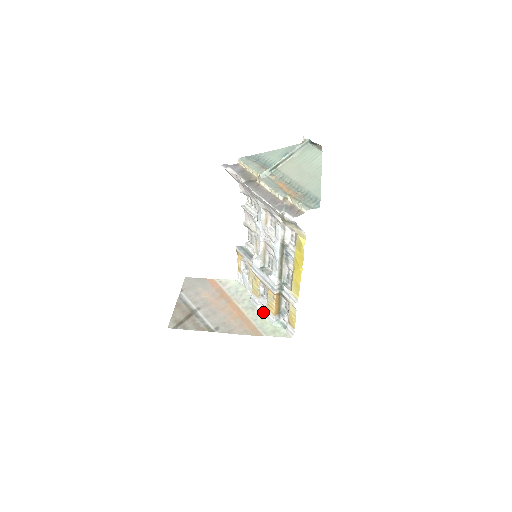
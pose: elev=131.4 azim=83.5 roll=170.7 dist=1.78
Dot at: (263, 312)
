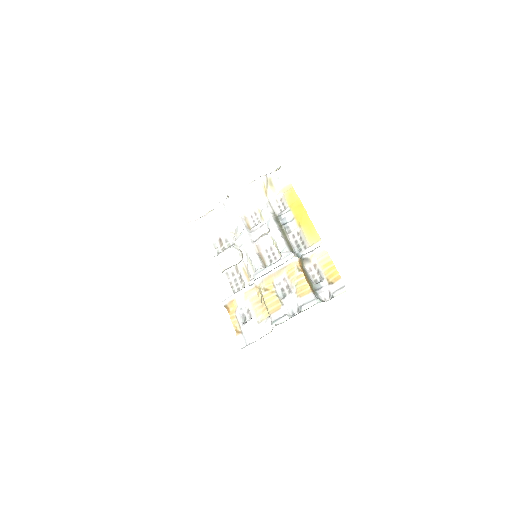
Dot at: (297, 313)
